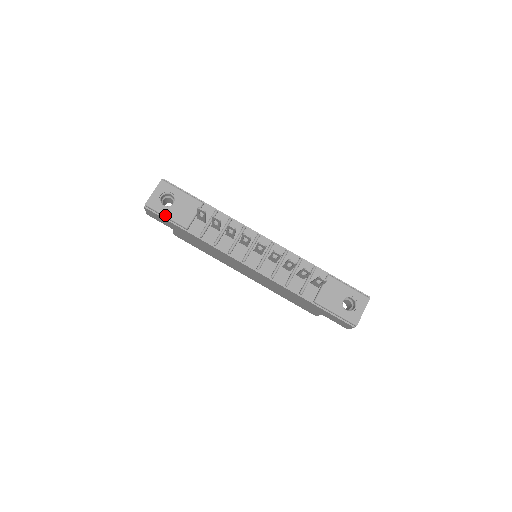
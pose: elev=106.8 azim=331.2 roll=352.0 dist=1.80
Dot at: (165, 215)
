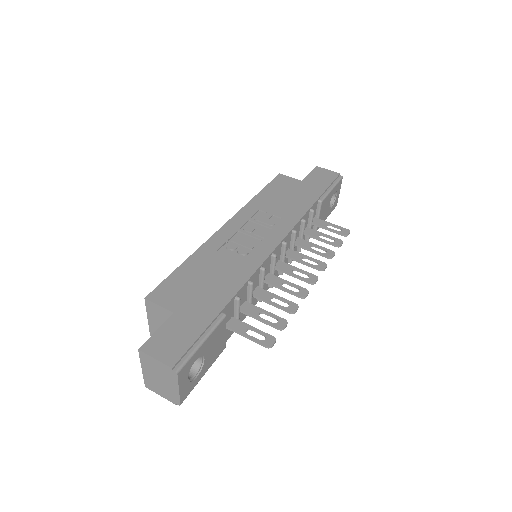
Dot at: occluded
